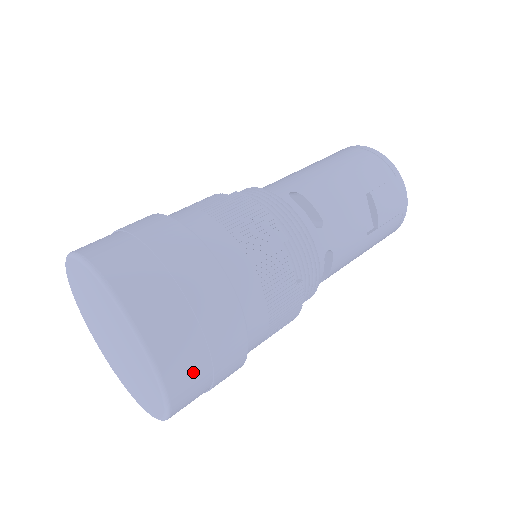
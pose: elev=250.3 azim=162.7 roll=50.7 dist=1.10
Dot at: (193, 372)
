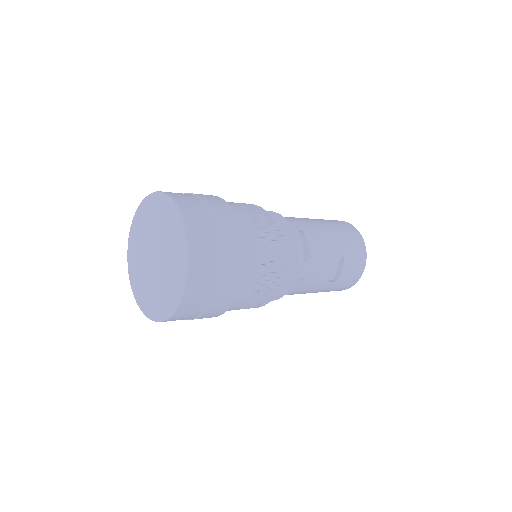
Dot at: (199, 301)
